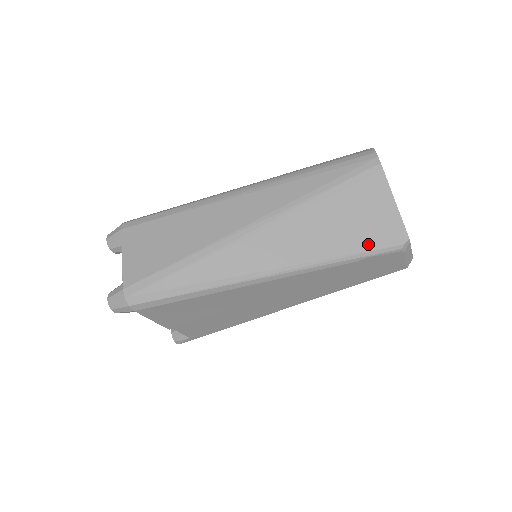
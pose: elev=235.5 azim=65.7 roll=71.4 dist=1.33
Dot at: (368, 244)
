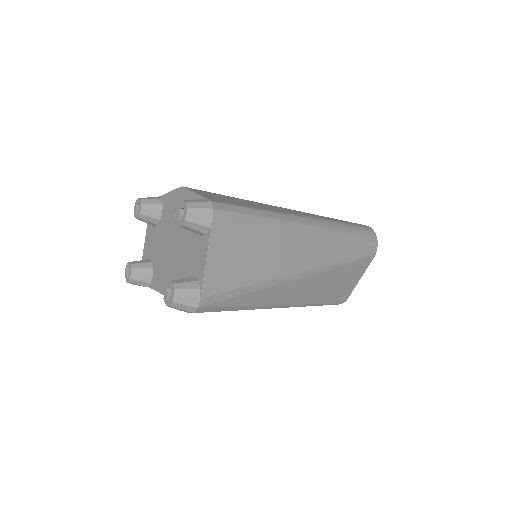
Dot at: (333, 300)
